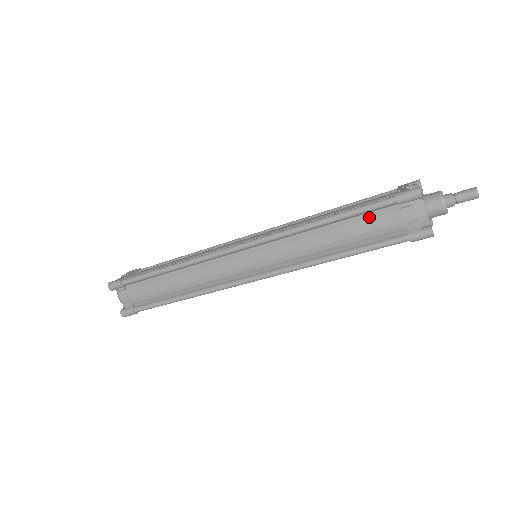
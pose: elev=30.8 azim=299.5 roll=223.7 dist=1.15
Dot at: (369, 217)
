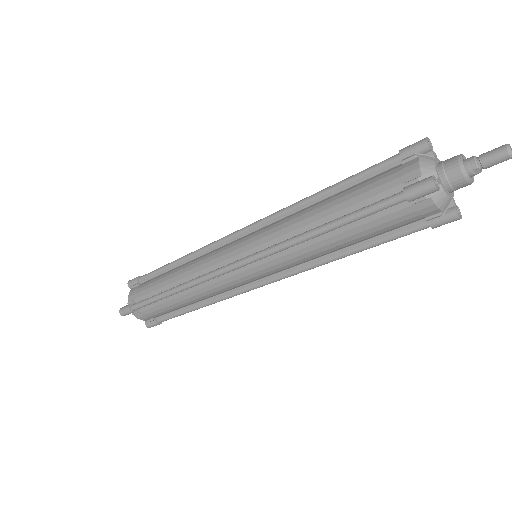
Dot at: (368, 180)
